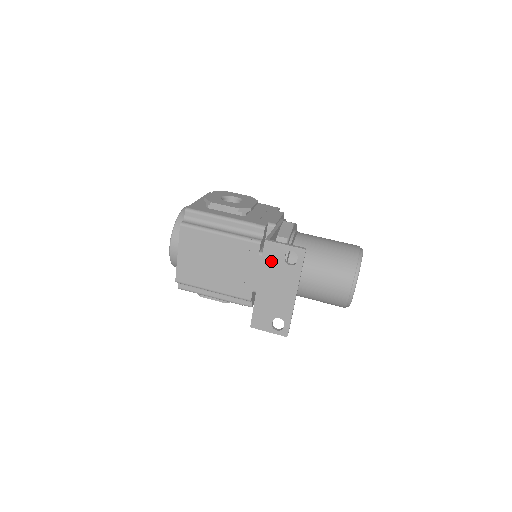
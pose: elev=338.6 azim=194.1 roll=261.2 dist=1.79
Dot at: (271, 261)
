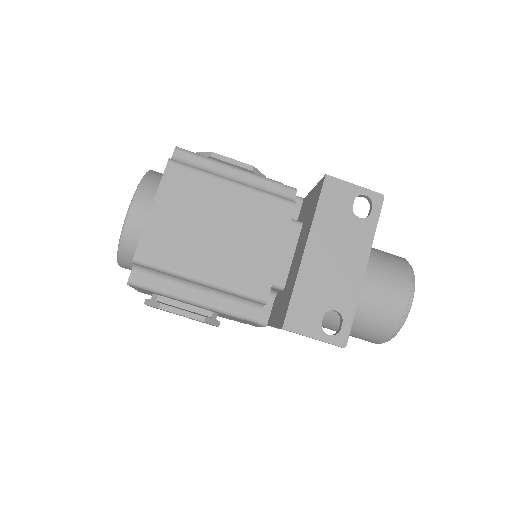
Dot at: (332, 209)
